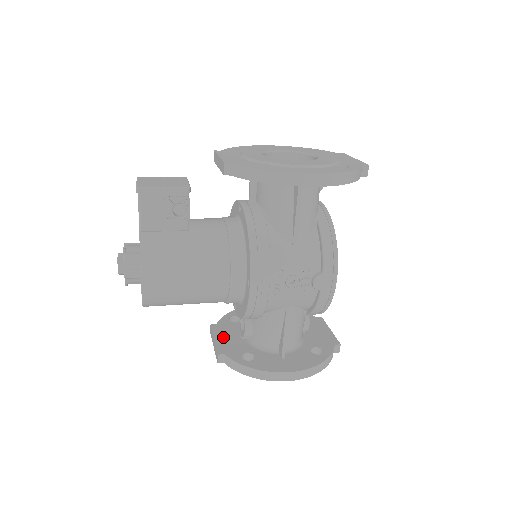
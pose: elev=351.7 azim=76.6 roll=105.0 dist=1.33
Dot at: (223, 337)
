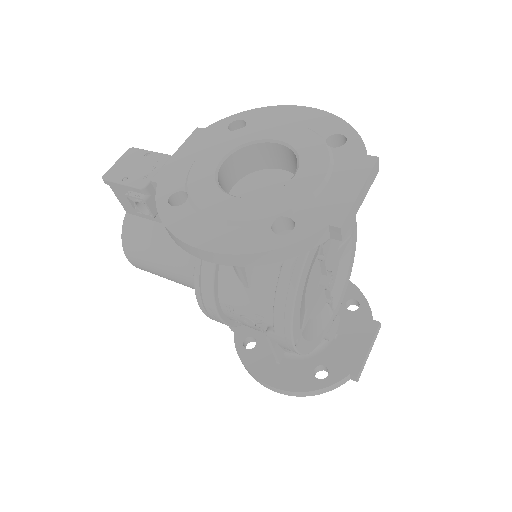
Dot at: occluded
